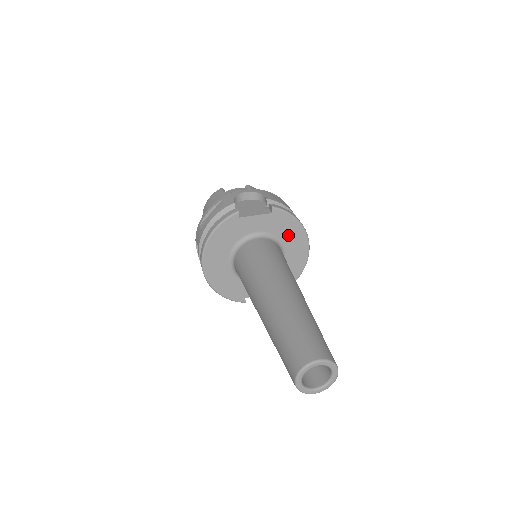
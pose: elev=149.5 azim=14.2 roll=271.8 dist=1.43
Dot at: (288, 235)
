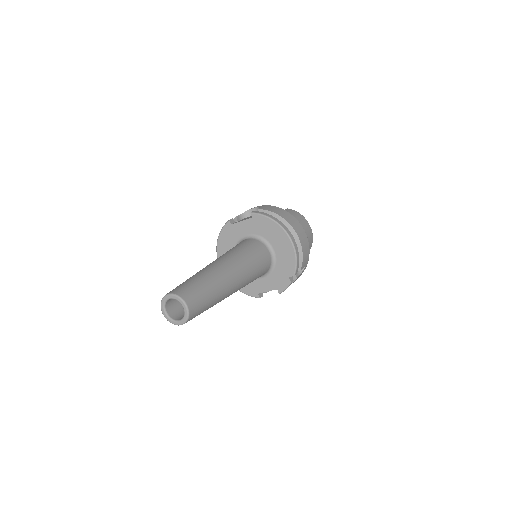
Dot at: (271, 235)
